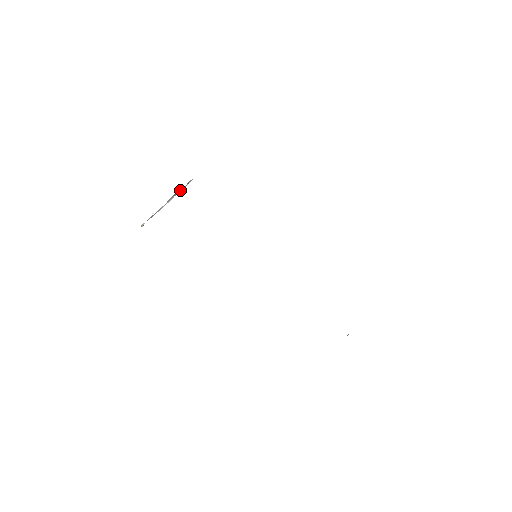
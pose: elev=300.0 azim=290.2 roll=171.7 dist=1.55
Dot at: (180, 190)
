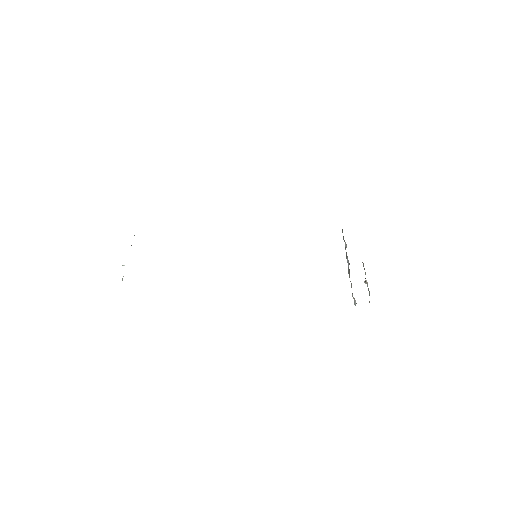
Dot at: occluded
